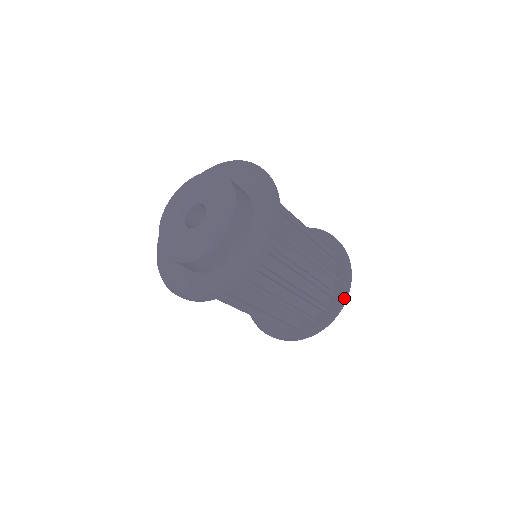
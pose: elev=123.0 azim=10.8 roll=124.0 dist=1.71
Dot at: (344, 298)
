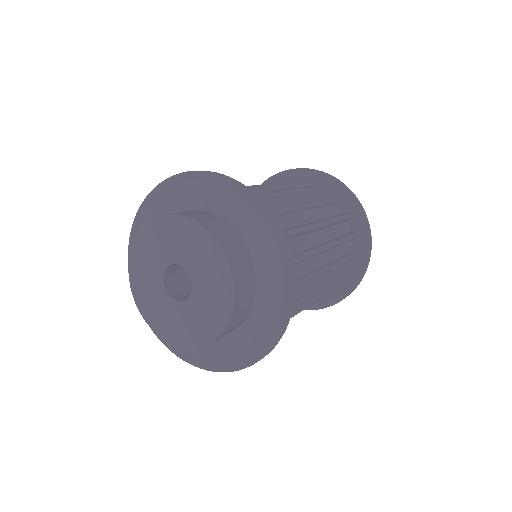
Dot at: (360, 209)
